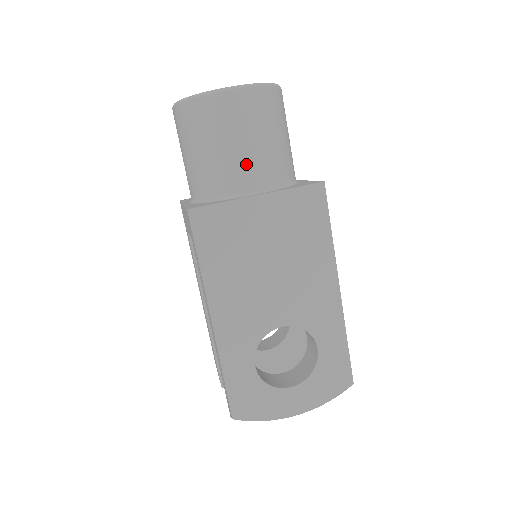
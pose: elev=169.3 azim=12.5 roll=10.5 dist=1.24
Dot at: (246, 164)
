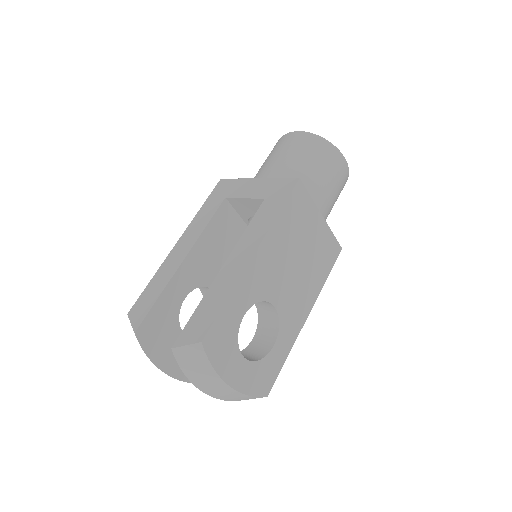
Dot at: (324, 196)
